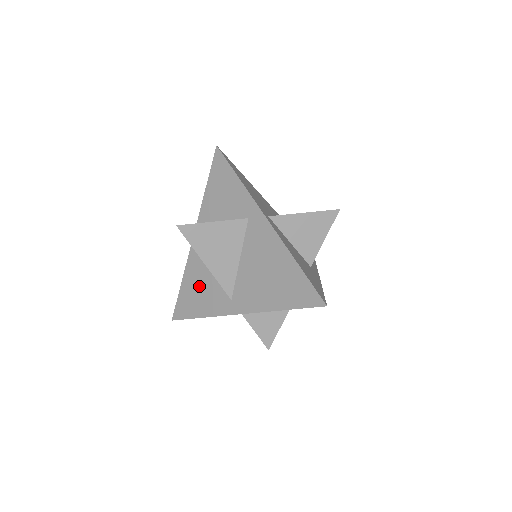
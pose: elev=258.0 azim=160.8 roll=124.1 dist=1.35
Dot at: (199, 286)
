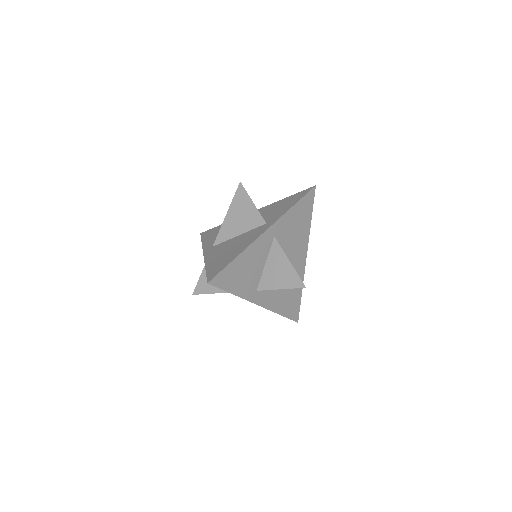
Dot at: occluded
